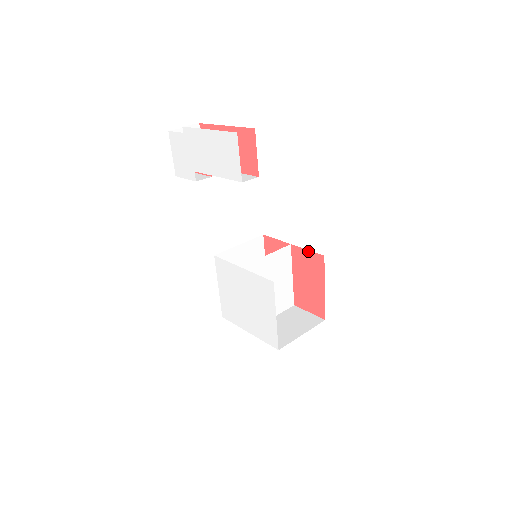
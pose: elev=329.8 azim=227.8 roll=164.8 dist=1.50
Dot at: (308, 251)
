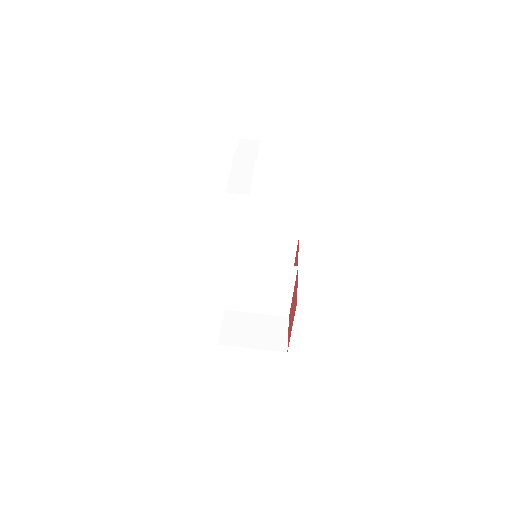
Dot at: (297, 286)
